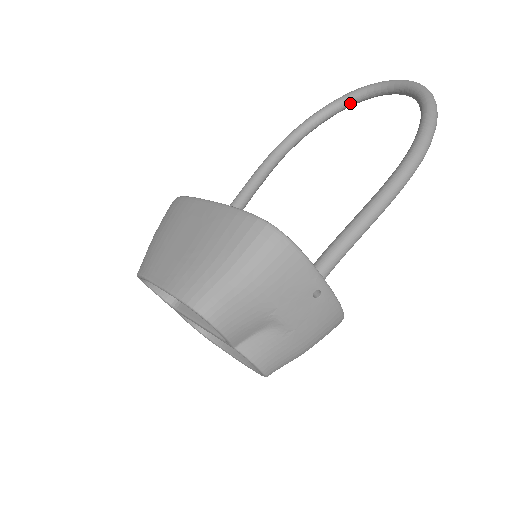
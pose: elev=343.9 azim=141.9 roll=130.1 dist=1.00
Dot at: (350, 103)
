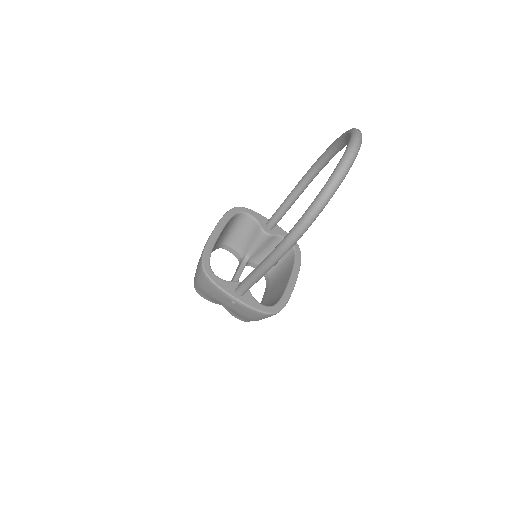
Dot at: occluded
